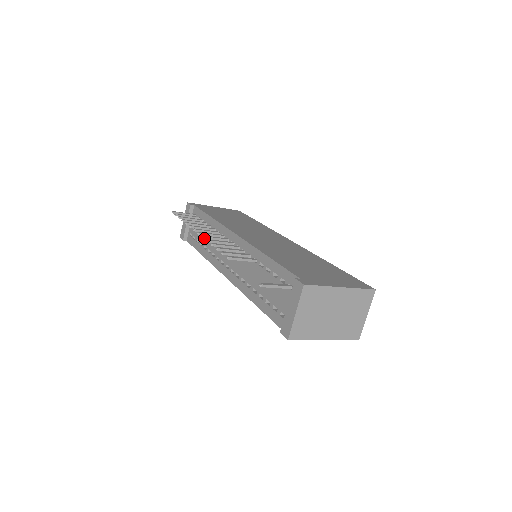
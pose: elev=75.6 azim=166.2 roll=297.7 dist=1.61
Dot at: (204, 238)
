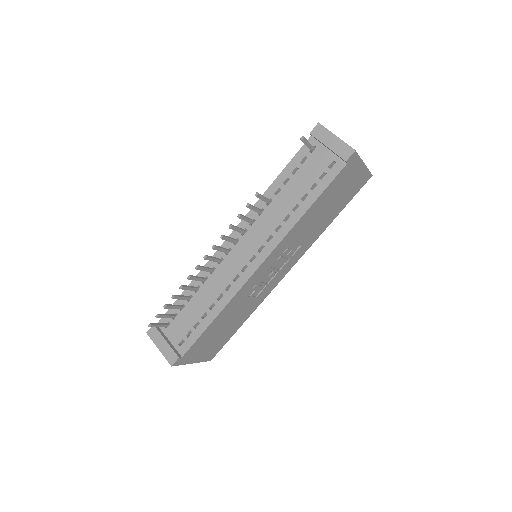
Dot at: (215, 246)
